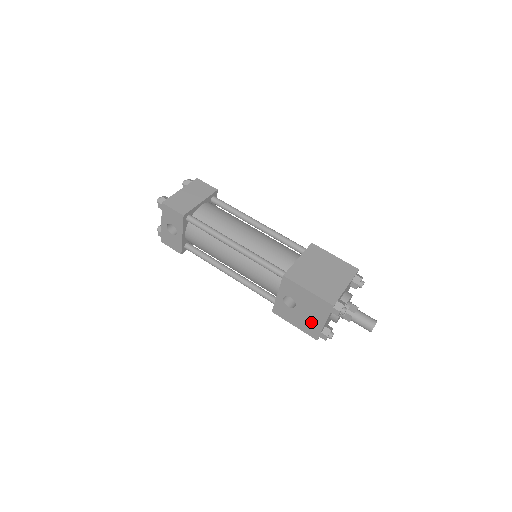
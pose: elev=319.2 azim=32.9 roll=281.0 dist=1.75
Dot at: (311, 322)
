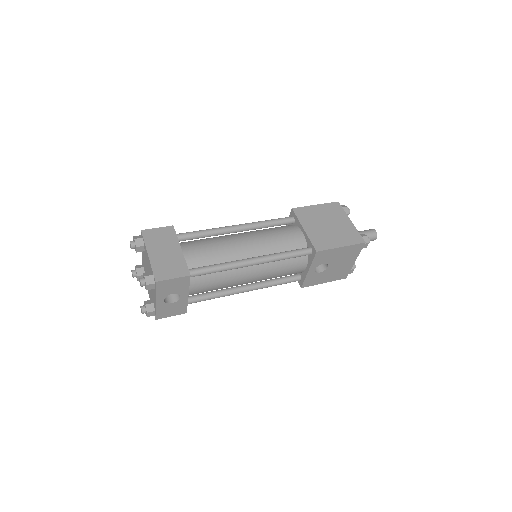
Dot at: (342, 269)
